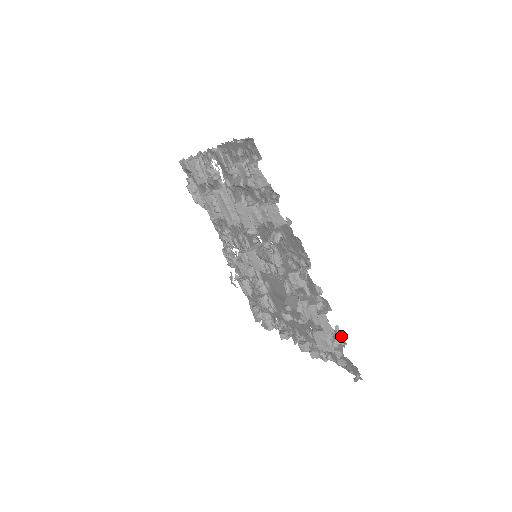
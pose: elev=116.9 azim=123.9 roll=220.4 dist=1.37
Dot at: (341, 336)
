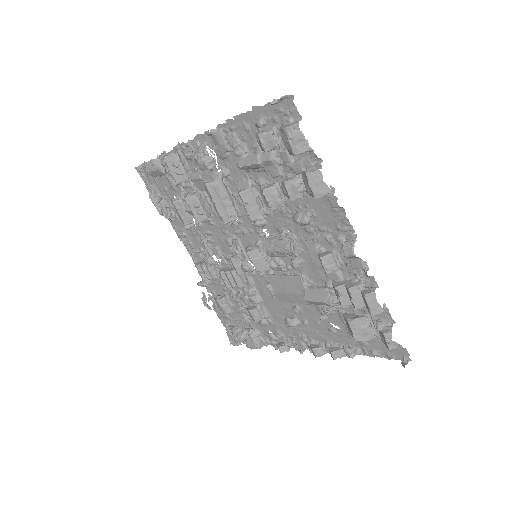
Dot at: (387, 316)
